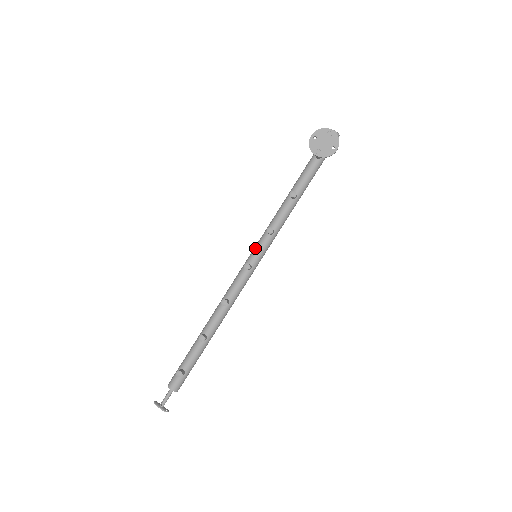
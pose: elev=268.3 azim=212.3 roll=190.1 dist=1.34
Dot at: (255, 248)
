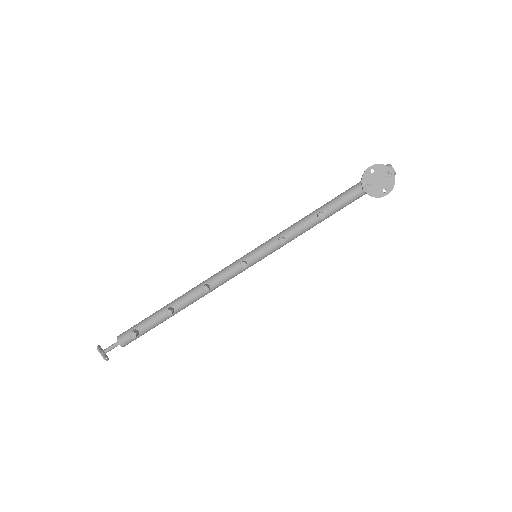
Dot at: (259, 248)
